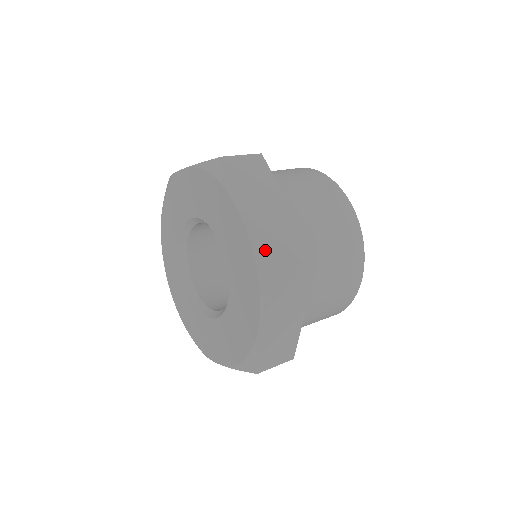
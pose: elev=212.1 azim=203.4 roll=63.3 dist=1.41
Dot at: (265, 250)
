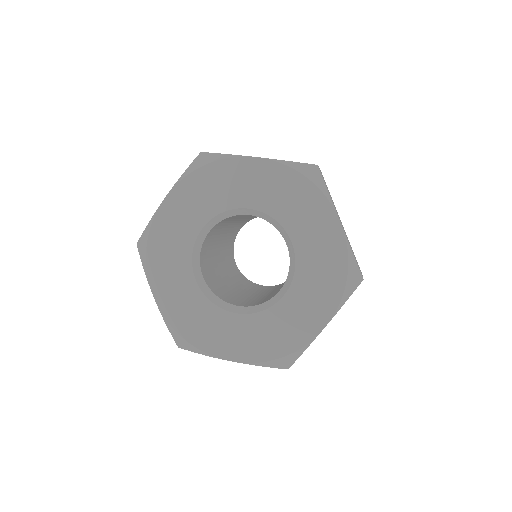
Dot at: occluded
